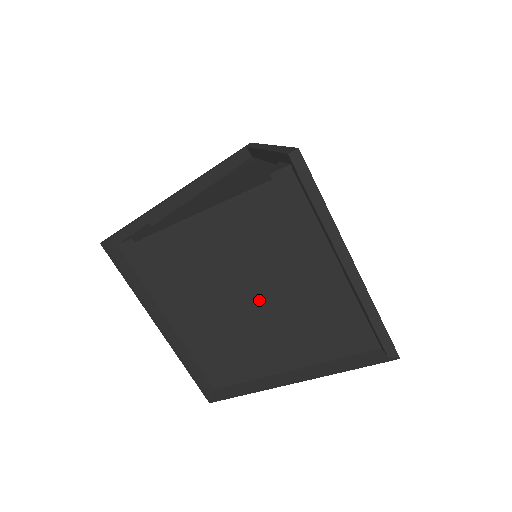
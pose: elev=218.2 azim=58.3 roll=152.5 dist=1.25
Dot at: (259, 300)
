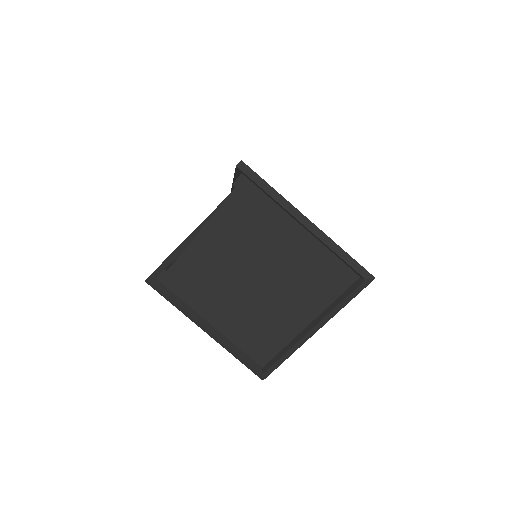
Dot at: (263, 277)
